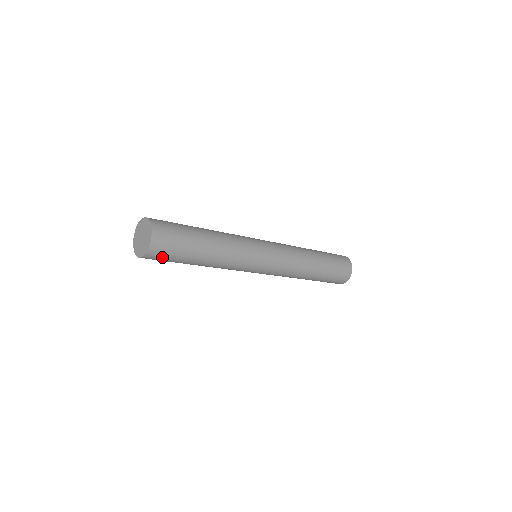
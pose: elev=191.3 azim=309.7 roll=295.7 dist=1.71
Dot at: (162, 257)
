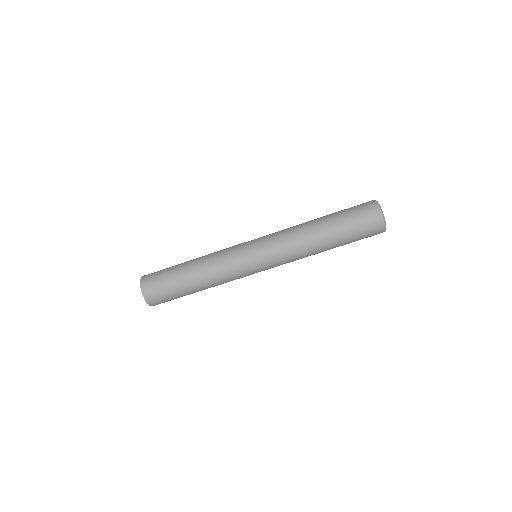
Dot at: (161, 299)
